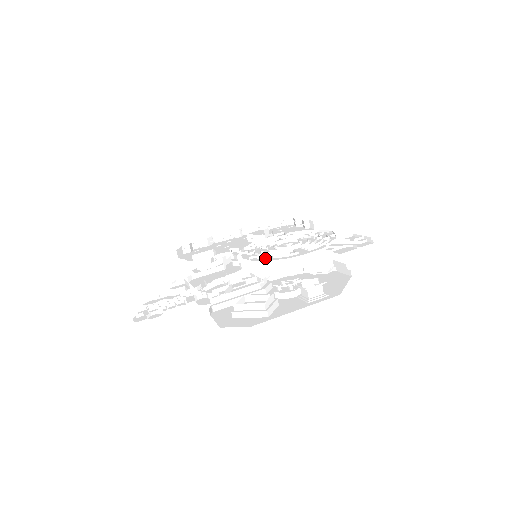
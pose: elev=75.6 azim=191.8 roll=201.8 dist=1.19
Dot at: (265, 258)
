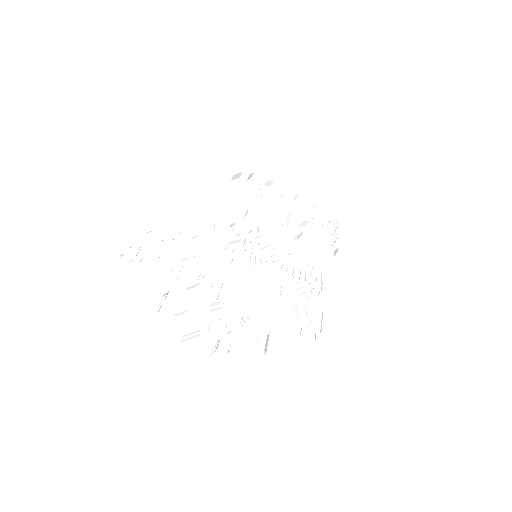
Dot at: (253, 270)
